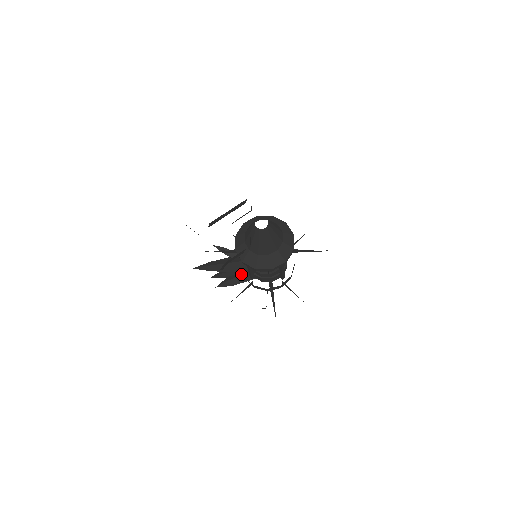
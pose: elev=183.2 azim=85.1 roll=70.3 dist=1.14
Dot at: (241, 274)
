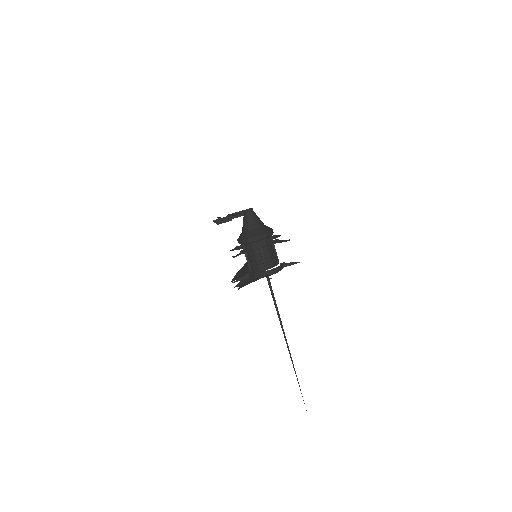
Dot at: occluded
